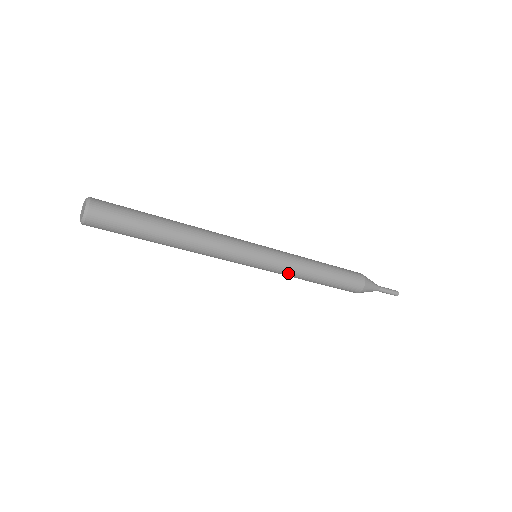
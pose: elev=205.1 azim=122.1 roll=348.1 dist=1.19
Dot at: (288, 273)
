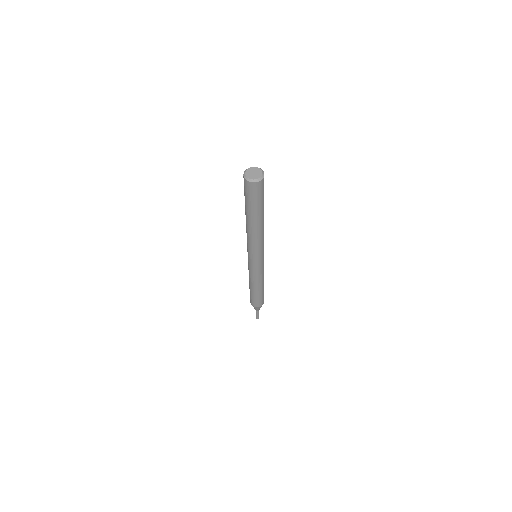
Dot at: (261, 274)
